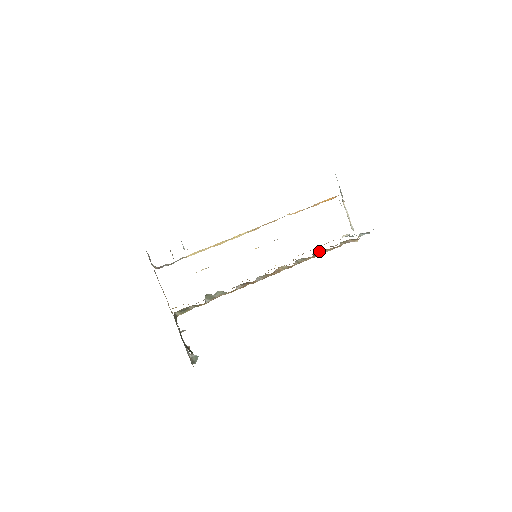
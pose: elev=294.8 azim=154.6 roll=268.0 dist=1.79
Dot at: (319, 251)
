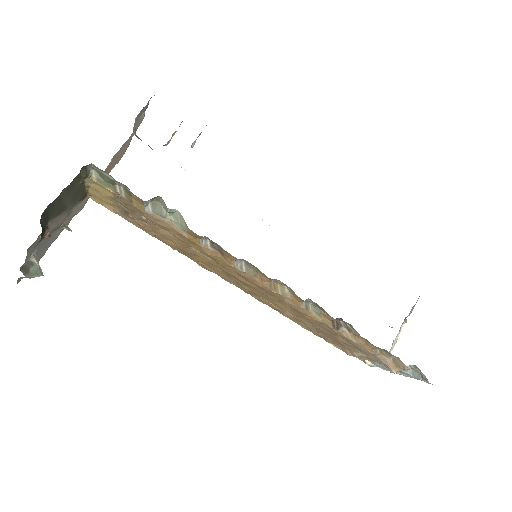
Dot at: (344, 326)
